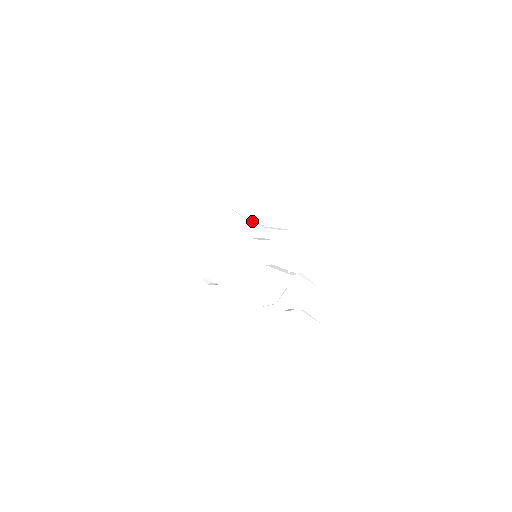
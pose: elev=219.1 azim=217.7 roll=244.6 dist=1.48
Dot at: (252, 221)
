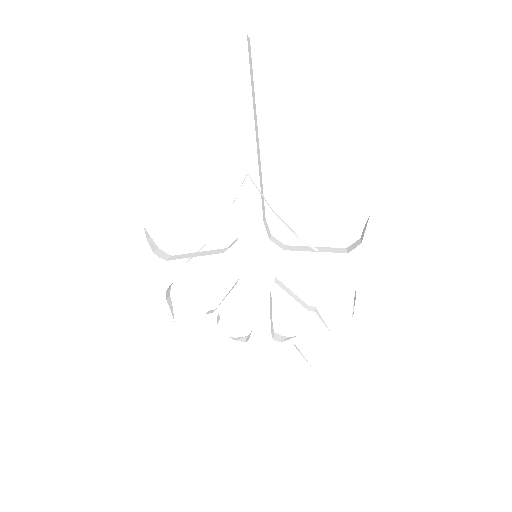
Dot at: (280, 218)
